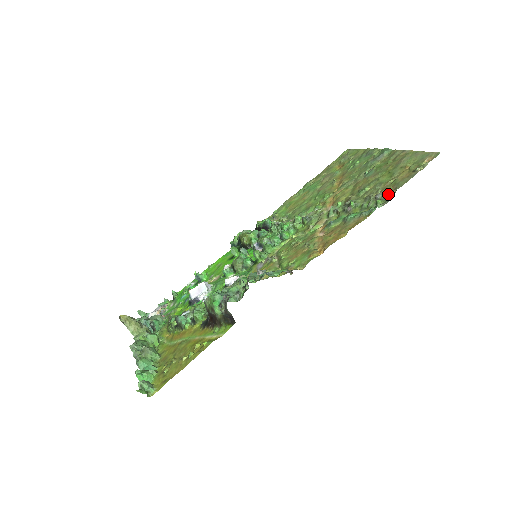
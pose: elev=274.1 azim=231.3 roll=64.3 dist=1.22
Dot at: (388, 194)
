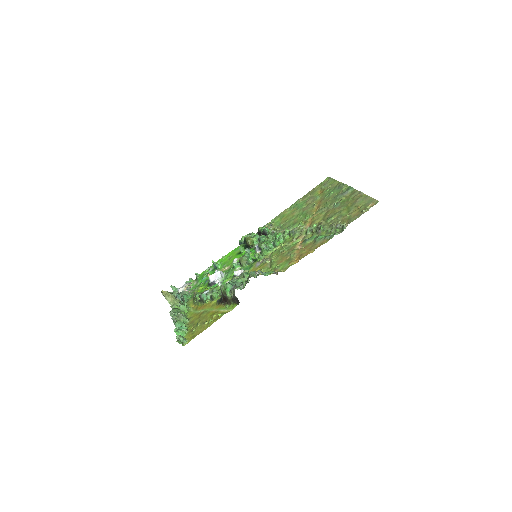
Dot at: (343, 226)
